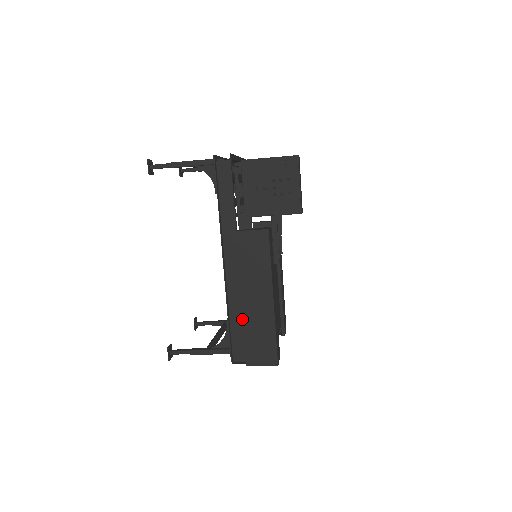
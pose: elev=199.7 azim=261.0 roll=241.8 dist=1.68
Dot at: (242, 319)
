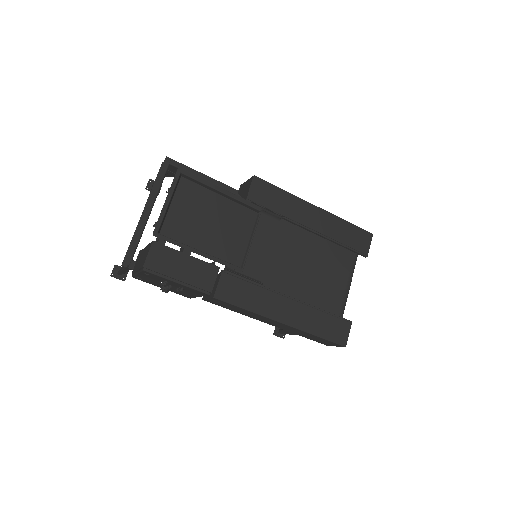
Dot at: occluded
